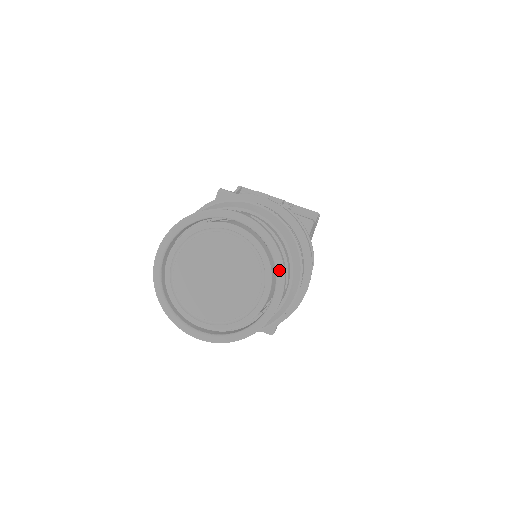
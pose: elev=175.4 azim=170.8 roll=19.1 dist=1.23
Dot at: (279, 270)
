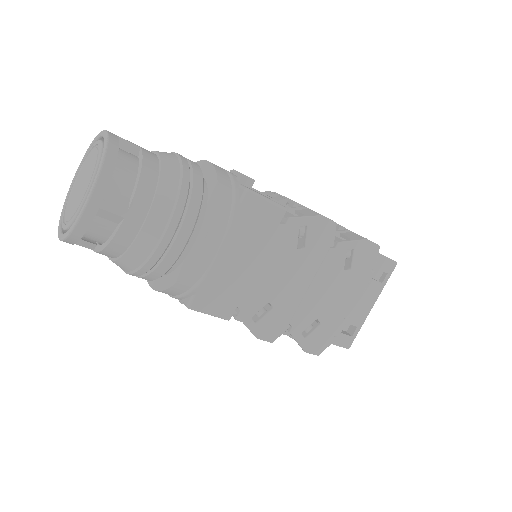
Dot at: (98, 171)
